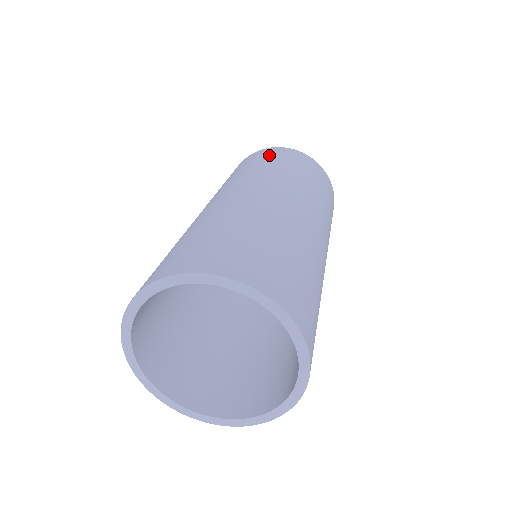
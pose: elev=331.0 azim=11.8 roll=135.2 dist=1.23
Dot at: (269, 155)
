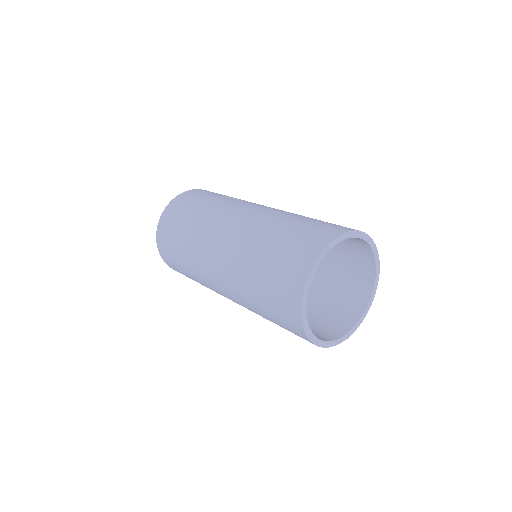
Dot at: occluded
